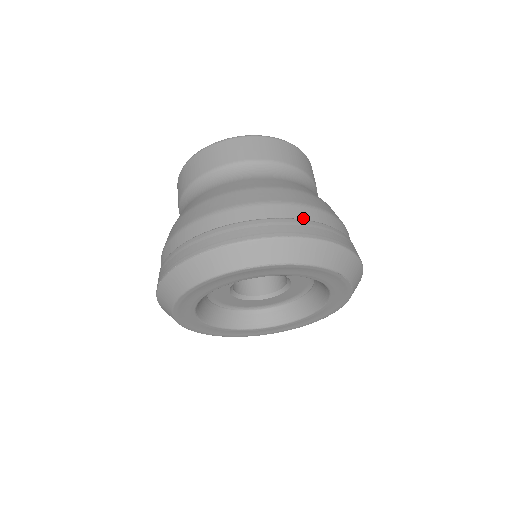
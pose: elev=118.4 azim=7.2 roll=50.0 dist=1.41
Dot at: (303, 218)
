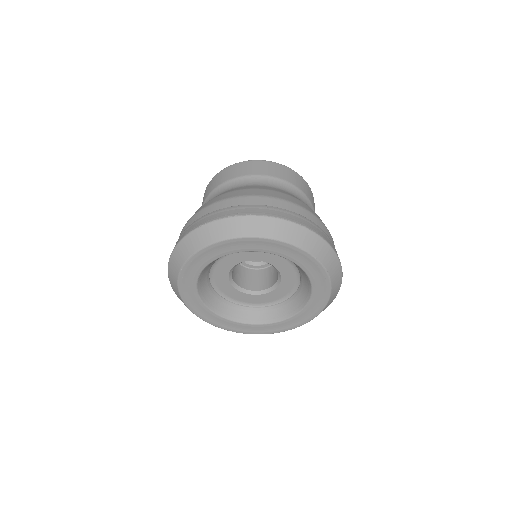
Dot at: occluded
